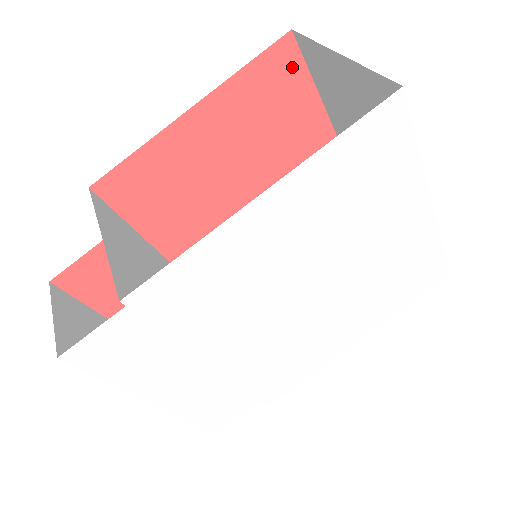
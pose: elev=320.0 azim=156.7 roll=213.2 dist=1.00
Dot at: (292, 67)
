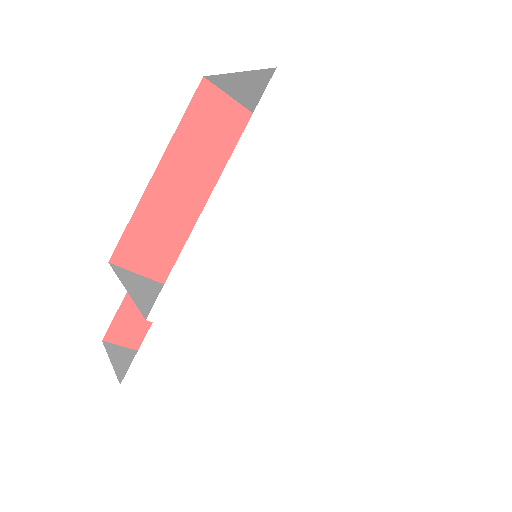
Dot at: (219, 103)
